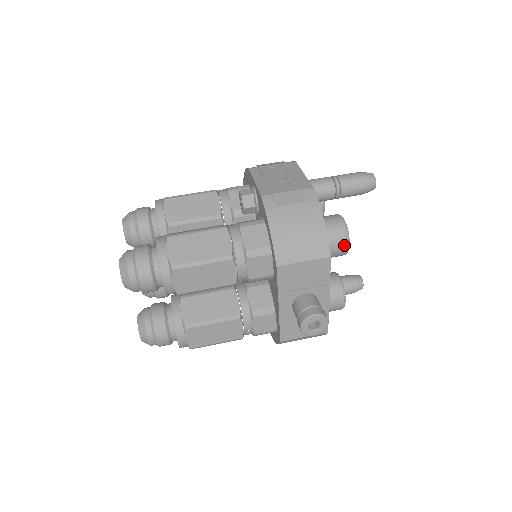
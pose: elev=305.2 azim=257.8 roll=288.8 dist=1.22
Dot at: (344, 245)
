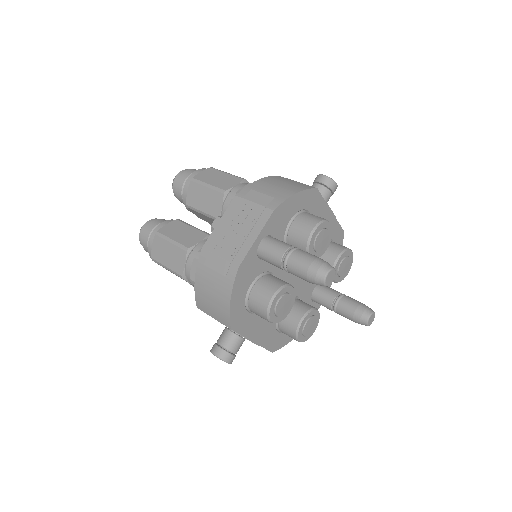
Dot at: occluded
